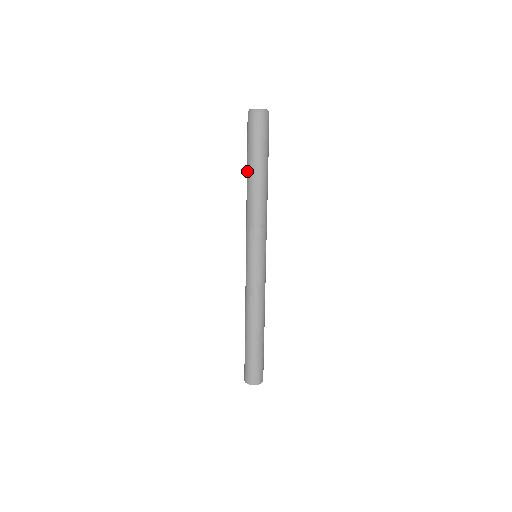
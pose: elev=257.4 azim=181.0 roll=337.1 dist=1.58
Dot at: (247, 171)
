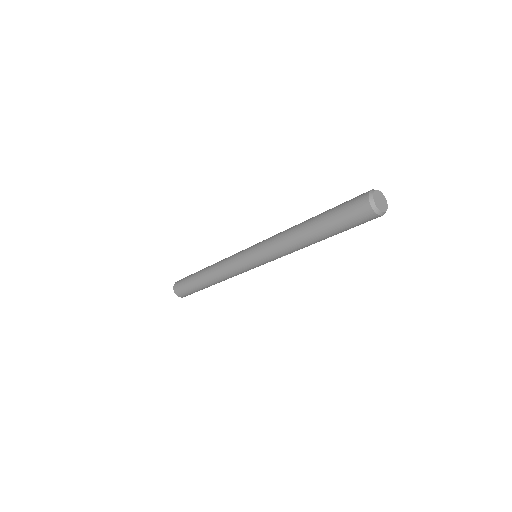
Dot at: (315, 230)
